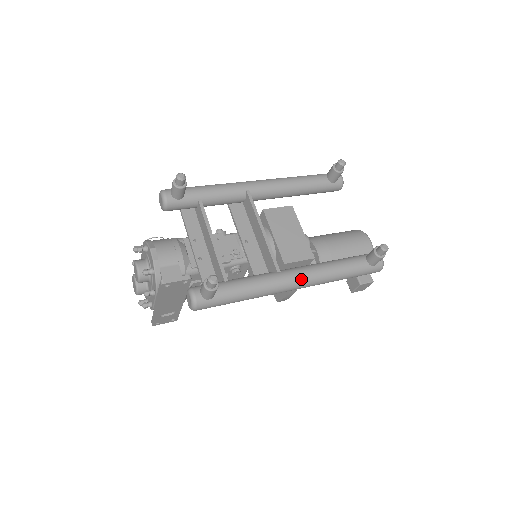
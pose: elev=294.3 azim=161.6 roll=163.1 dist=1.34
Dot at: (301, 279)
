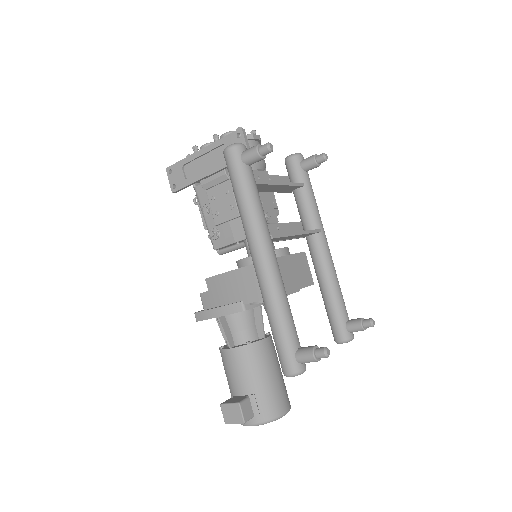
Dot at: (270, 260)
